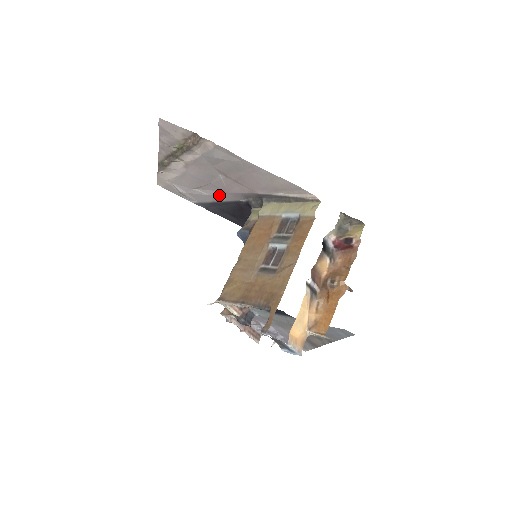
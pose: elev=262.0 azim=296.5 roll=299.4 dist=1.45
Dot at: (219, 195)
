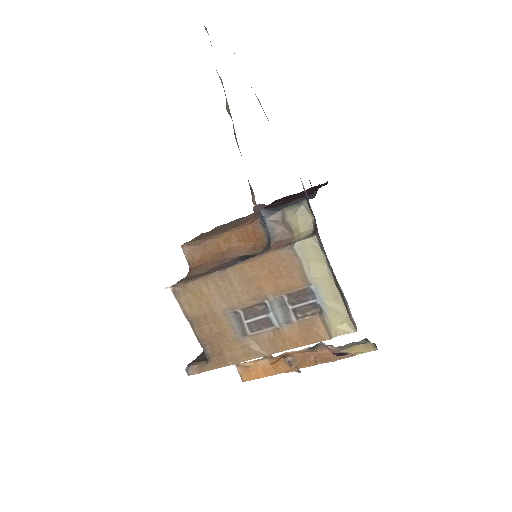
Dot at: occluded
